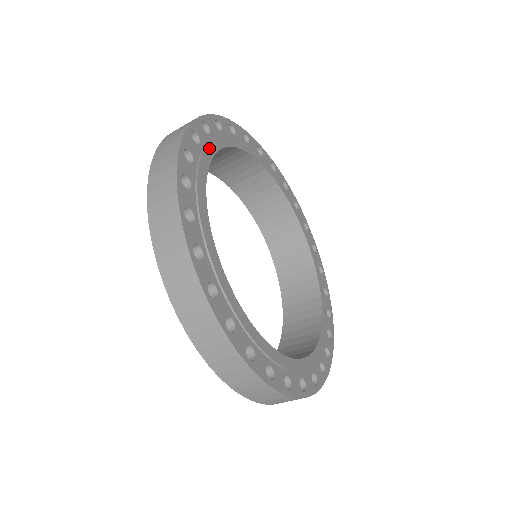
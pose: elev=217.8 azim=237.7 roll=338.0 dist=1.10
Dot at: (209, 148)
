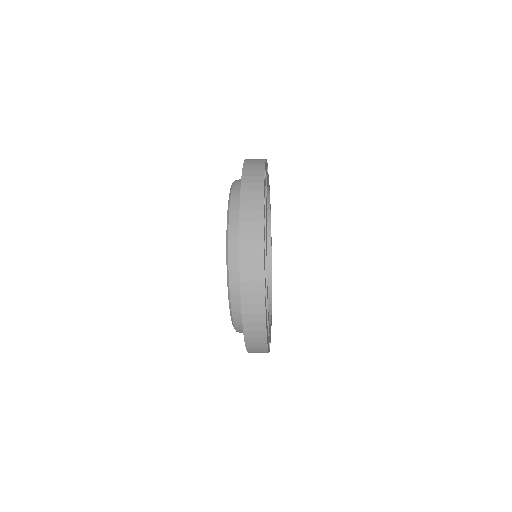
Dot at: occluded
